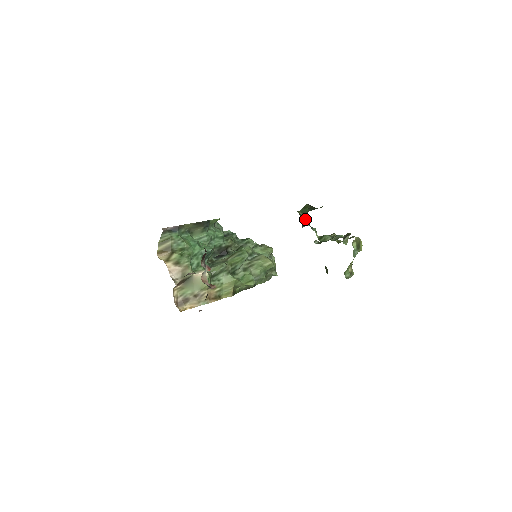
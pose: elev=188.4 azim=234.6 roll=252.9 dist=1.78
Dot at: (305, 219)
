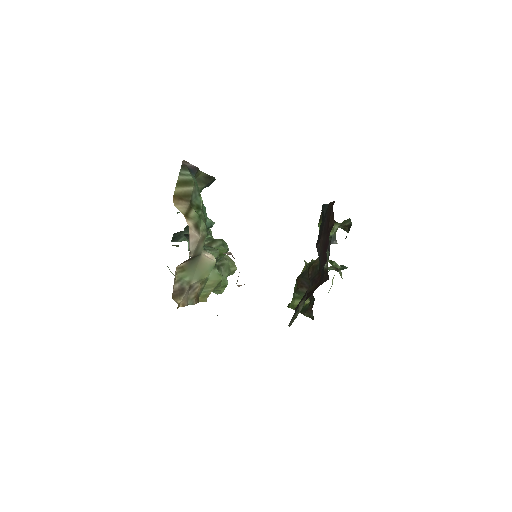
Dot at: (335, 235)
